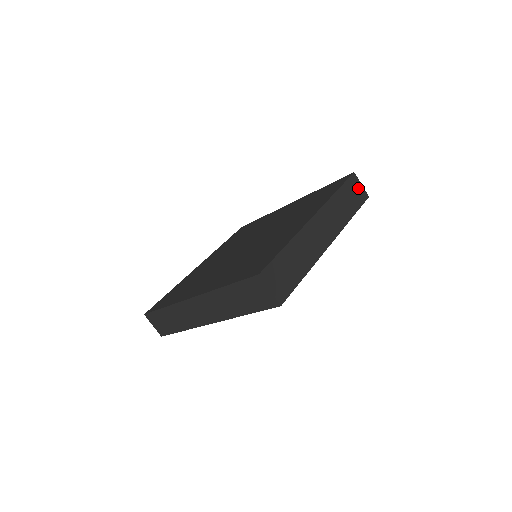
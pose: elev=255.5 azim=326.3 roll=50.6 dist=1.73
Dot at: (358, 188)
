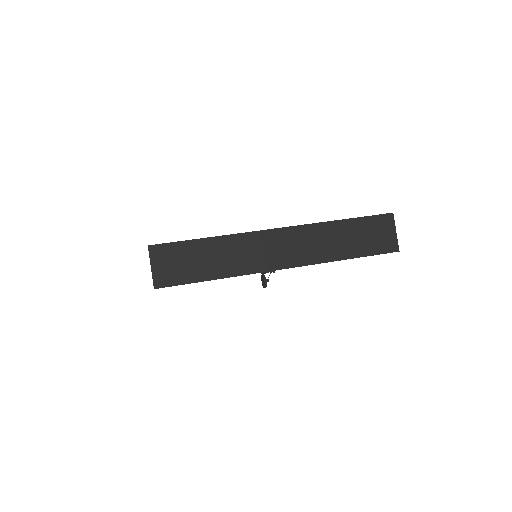
Dot at: occluded
